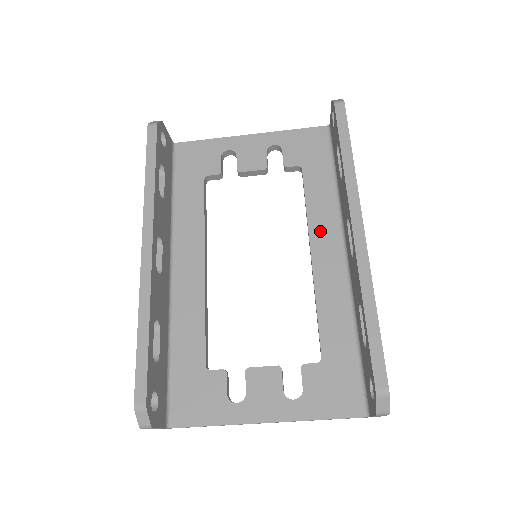
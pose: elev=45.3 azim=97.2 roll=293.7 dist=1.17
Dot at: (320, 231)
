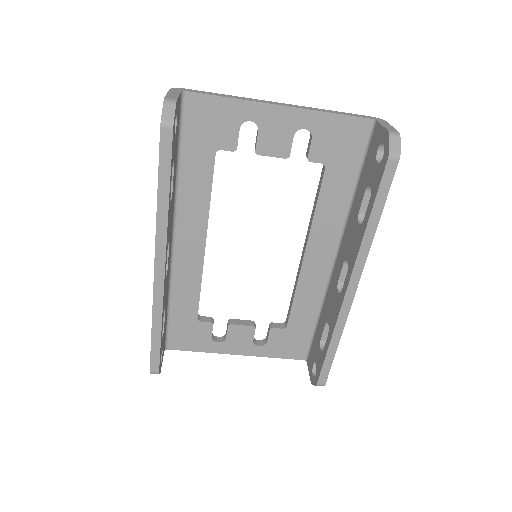
Dot at: (320, 237)
